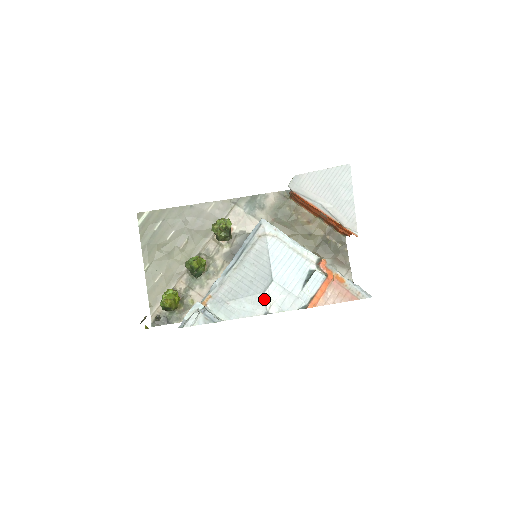
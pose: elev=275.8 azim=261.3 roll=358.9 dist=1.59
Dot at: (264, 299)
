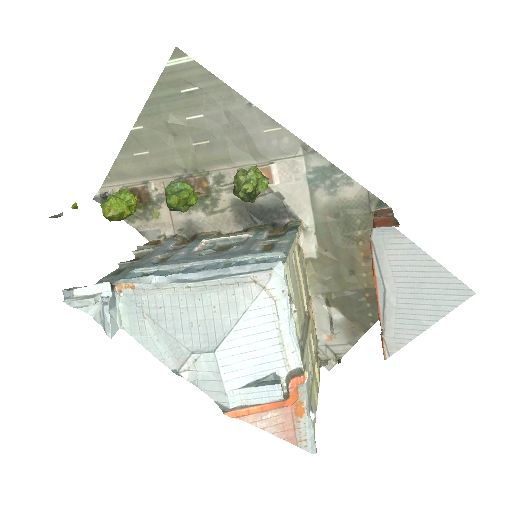
Dot at: (186, 359)
